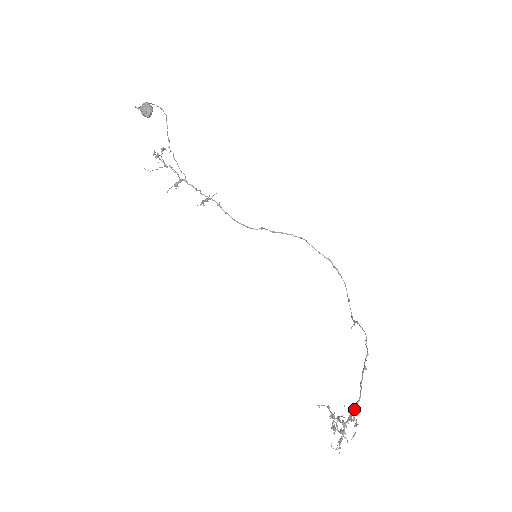
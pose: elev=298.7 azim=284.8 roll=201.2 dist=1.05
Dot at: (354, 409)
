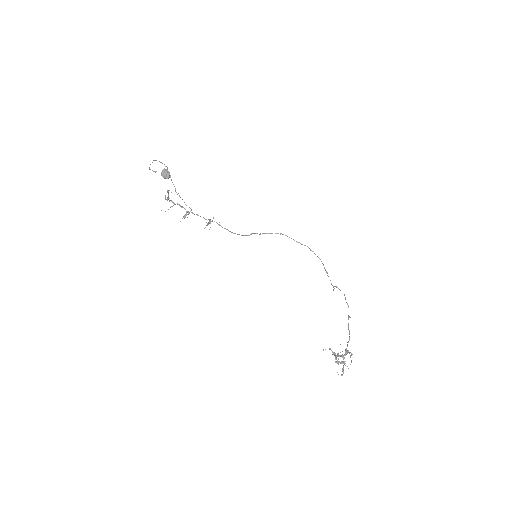
Dot at: occluded
